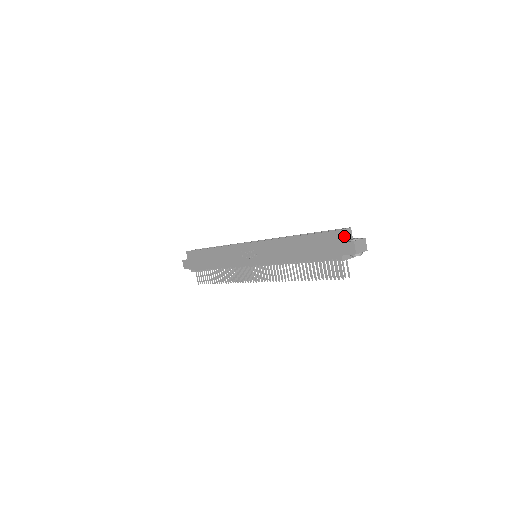
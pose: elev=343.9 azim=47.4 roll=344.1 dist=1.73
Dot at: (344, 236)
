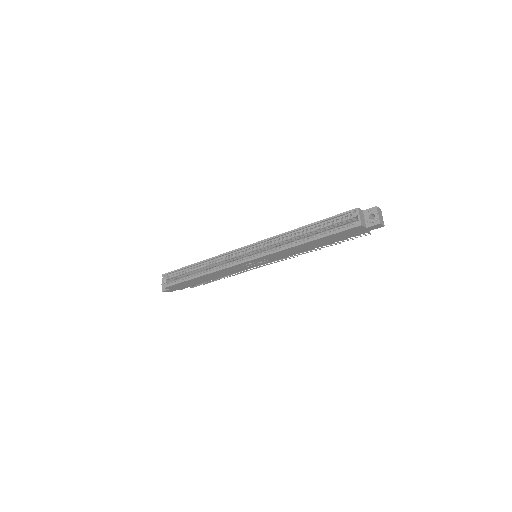
Dot at: (363, 221)
